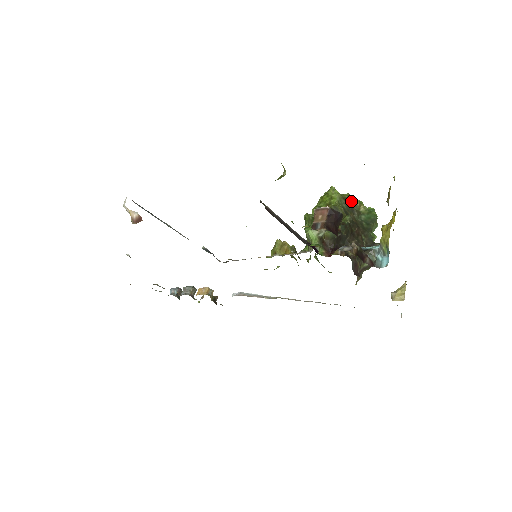
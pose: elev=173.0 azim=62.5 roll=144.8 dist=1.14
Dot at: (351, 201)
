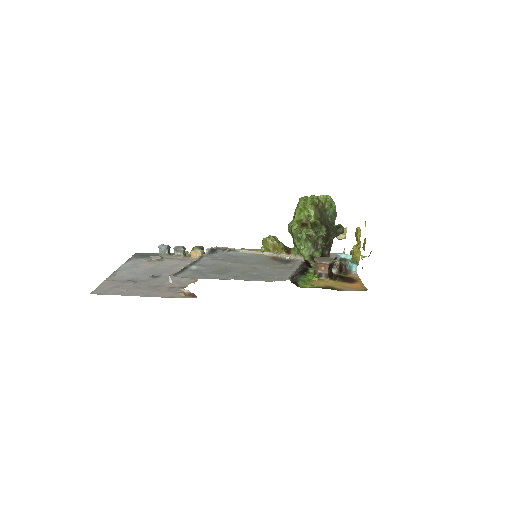
Dot at: (320, 205)
